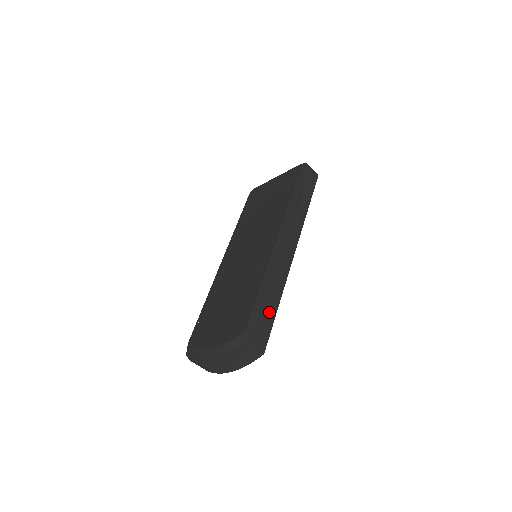
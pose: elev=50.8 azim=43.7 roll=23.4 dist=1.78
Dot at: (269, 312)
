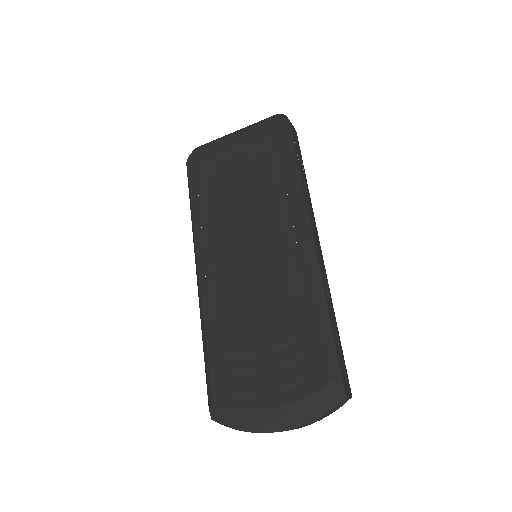
Dot at: (337, 340)
